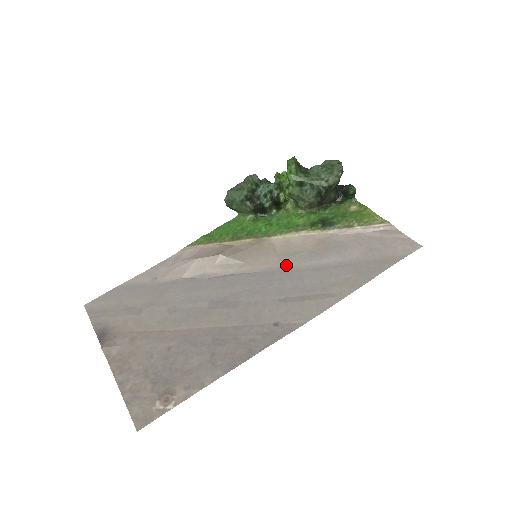
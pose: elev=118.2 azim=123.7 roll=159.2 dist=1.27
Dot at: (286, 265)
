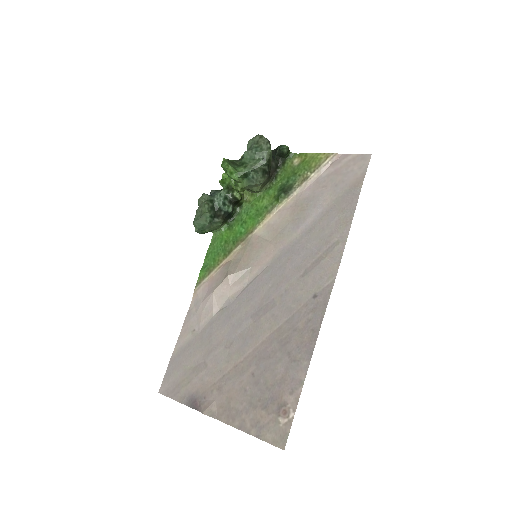
Dot at: (283, 245)
